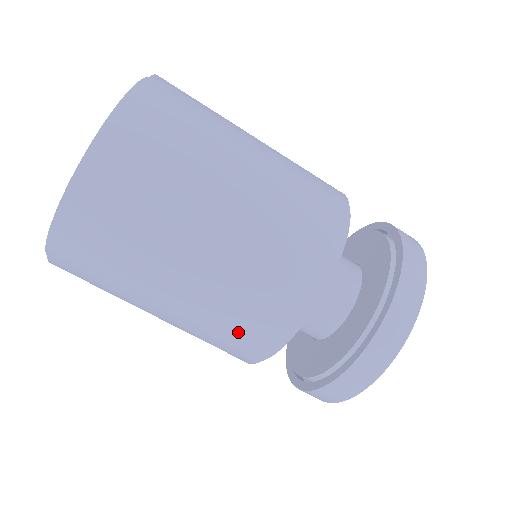
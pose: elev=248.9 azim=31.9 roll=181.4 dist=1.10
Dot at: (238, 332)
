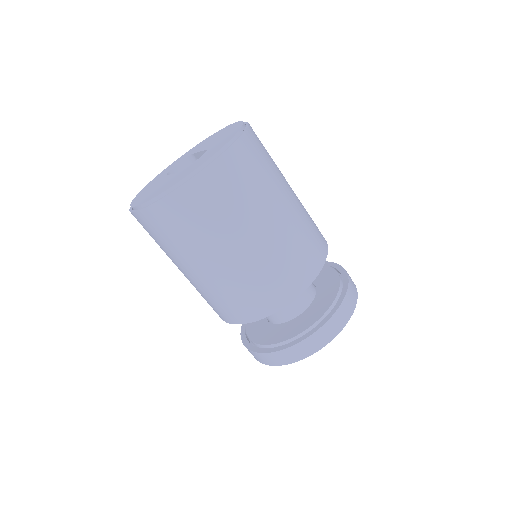
Dot at: (271, 284)
